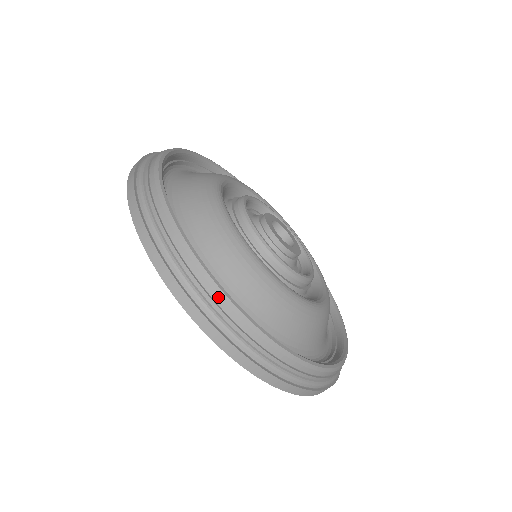
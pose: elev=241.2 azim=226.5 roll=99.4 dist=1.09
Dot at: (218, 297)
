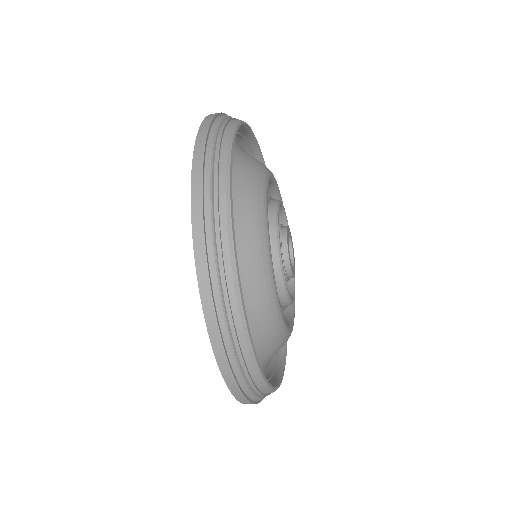
Dot at: (258, 382)
